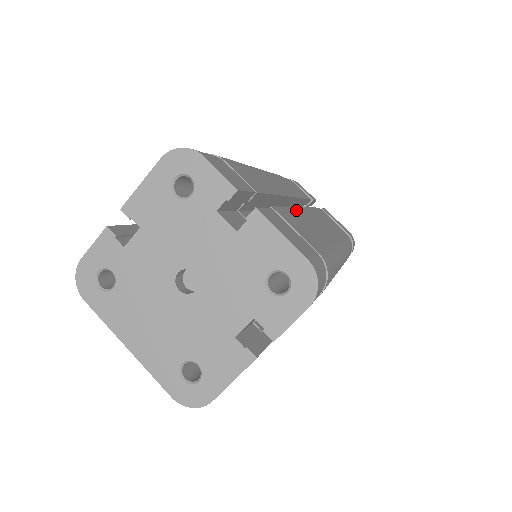
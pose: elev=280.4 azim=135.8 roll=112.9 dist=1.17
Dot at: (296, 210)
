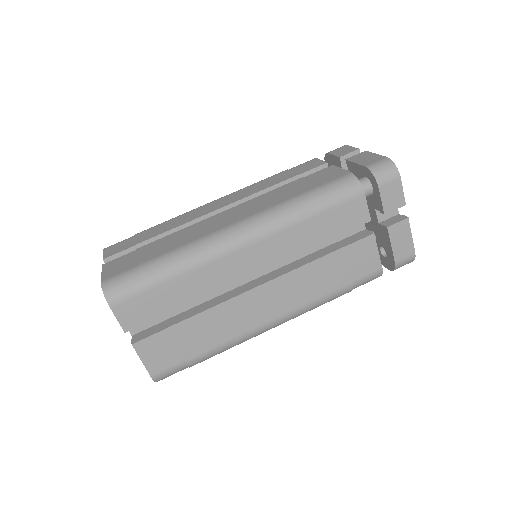
Dot at: (235, 300)
